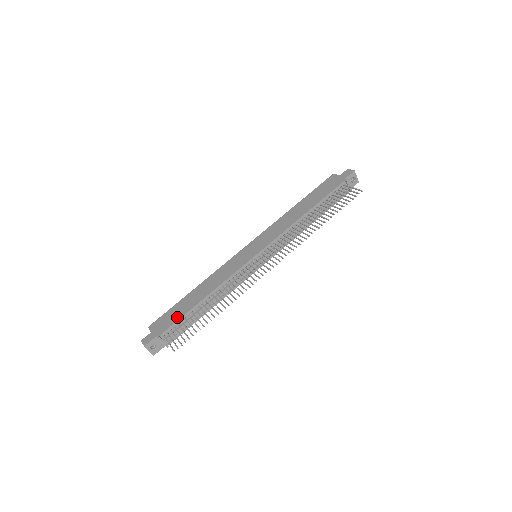
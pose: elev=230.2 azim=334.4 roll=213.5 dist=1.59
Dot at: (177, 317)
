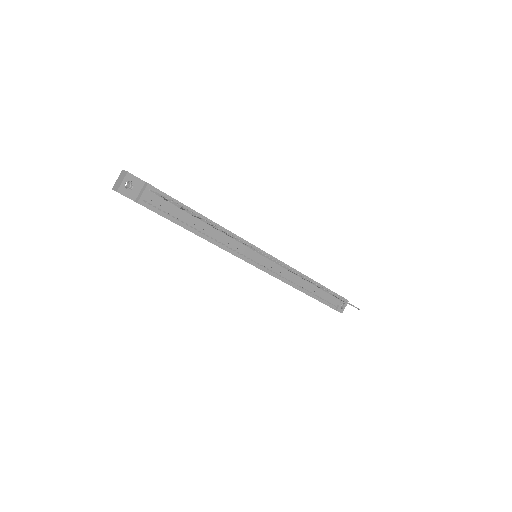
Dot at: occluded
